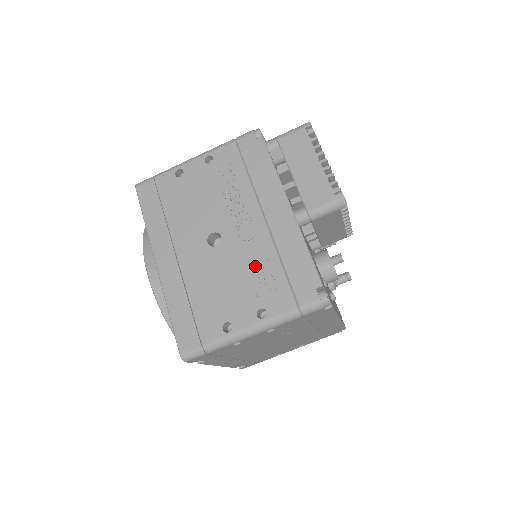
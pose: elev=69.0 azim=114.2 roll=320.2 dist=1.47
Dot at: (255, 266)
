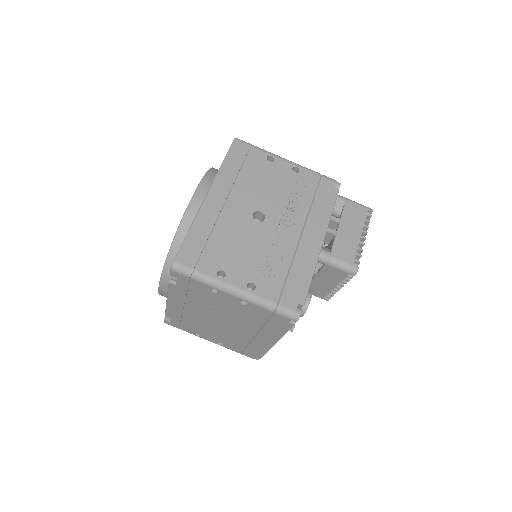
Dot at: (271, 256)
